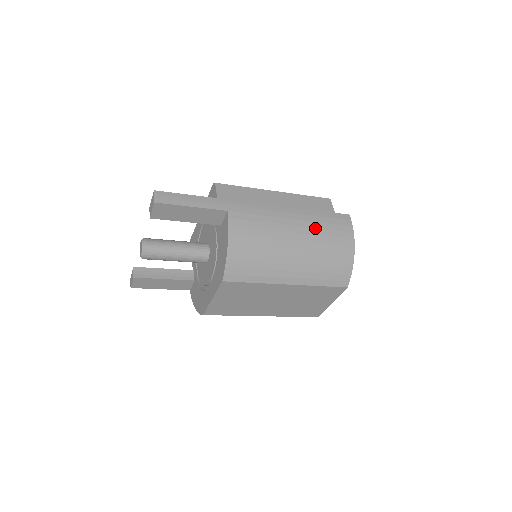
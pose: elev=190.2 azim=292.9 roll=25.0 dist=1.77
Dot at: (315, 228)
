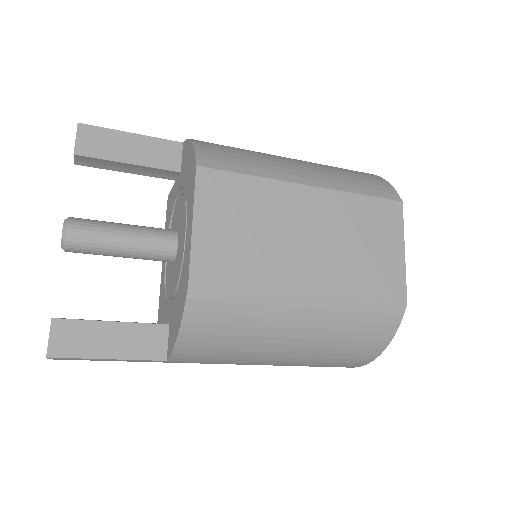
Dot at: occluded
